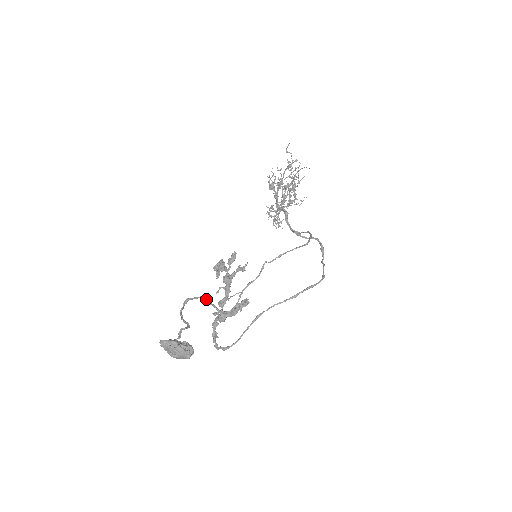
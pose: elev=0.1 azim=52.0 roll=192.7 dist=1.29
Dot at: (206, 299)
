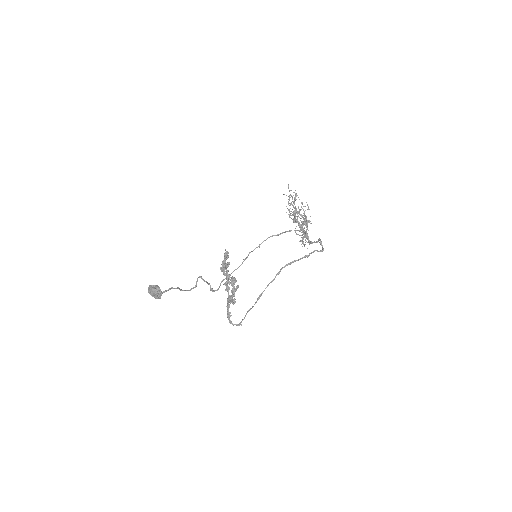
Dot at: (201, 278)
